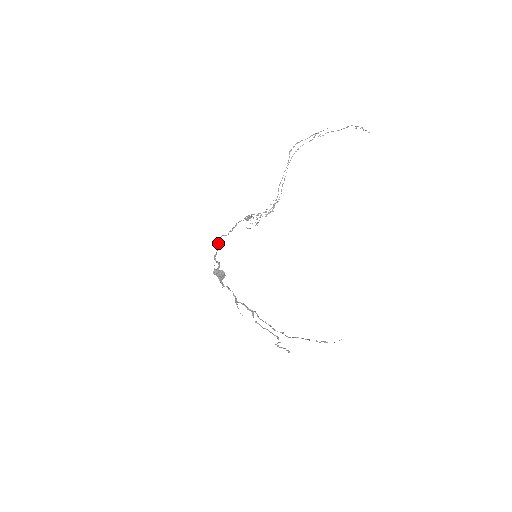
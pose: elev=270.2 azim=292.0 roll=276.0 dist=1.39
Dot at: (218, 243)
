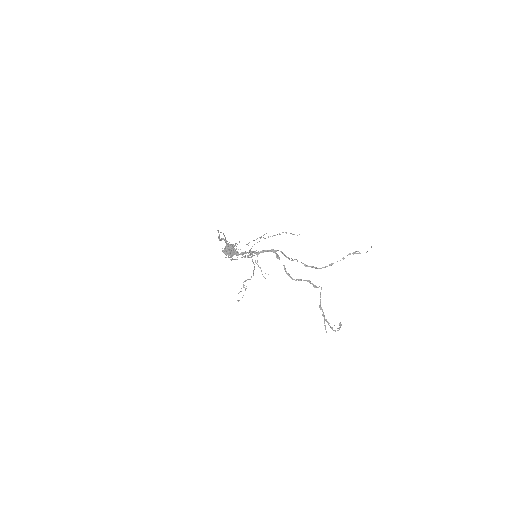
Dot at: (218, 230)
